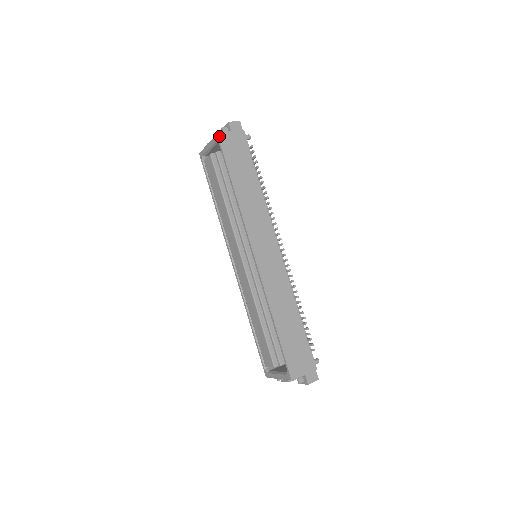
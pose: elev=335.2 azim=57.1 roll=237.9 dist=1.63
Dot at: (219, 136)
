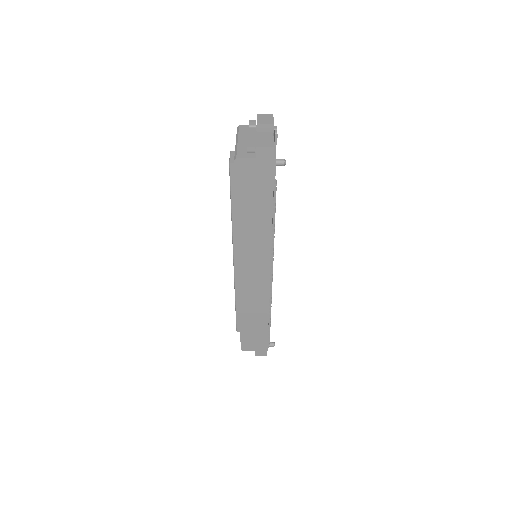
Dot at: (236, 162)
